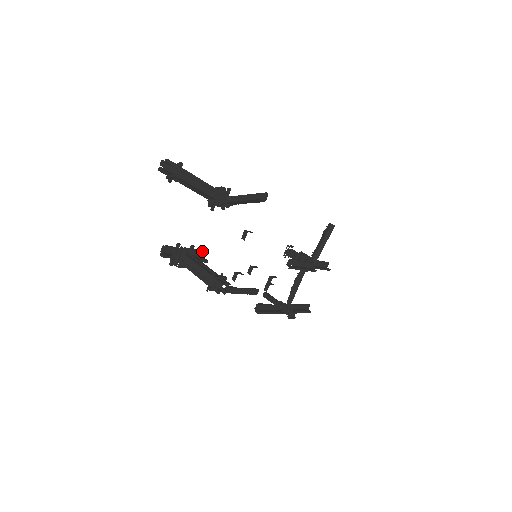
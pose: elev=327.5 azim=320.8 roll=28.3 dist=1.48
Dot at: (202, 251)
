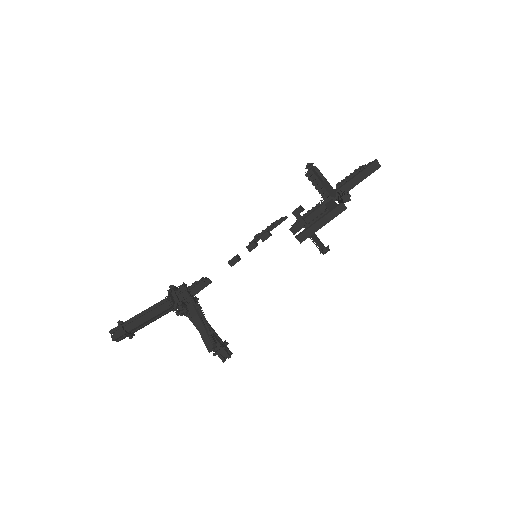
Dot at: (201, 283)
